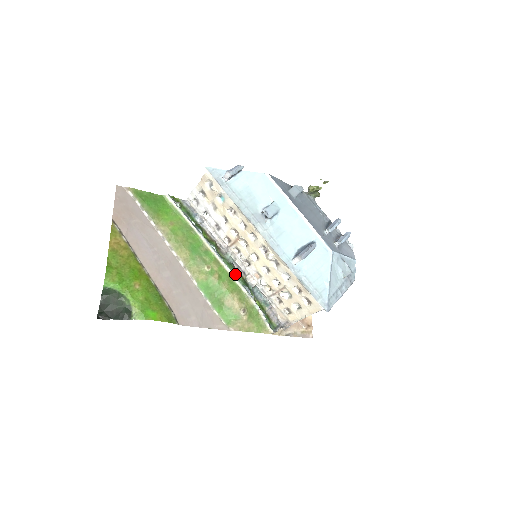
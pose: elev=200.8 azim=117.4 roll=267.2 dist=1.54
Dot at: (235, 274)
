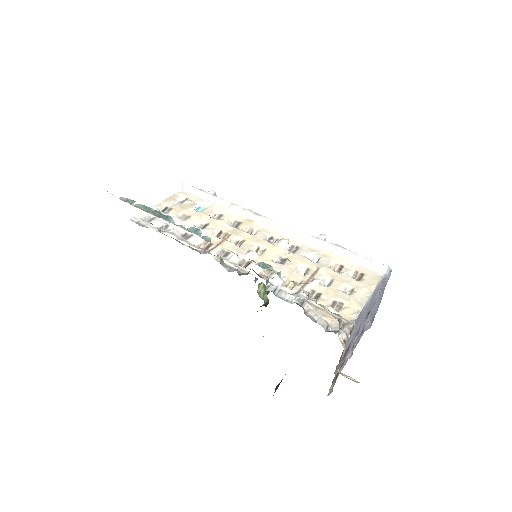
Dot at: occluded
